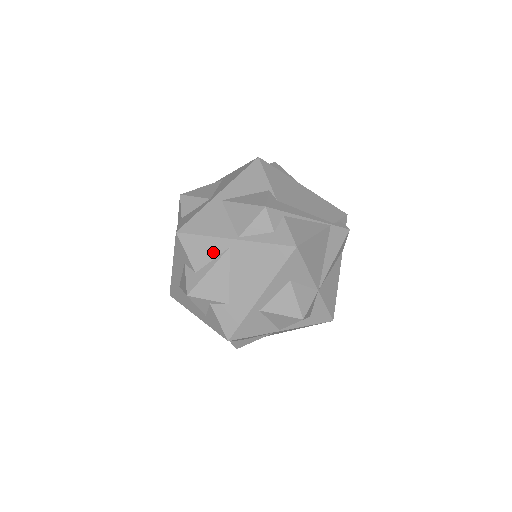
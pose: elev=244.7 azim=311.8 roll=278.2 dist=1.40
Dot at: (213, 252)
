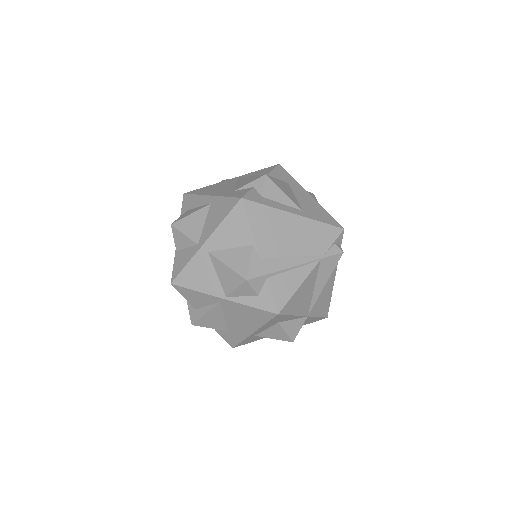
Dot at: (206, 302)
